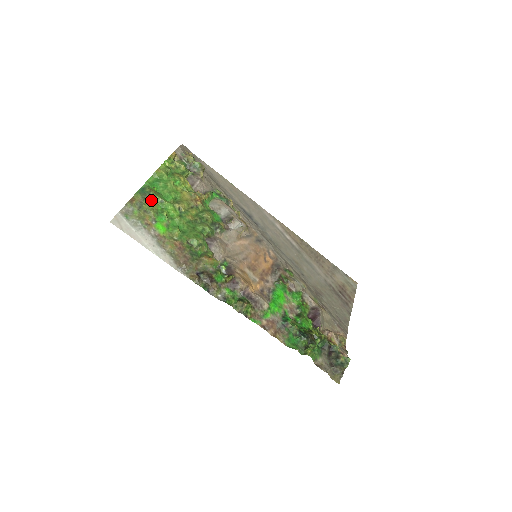
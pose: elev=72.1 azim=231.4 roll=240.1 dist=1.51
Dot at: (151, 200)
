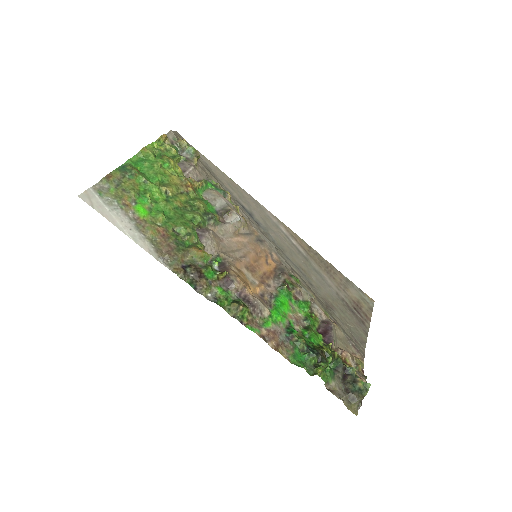
Dot at: (132, 179)
